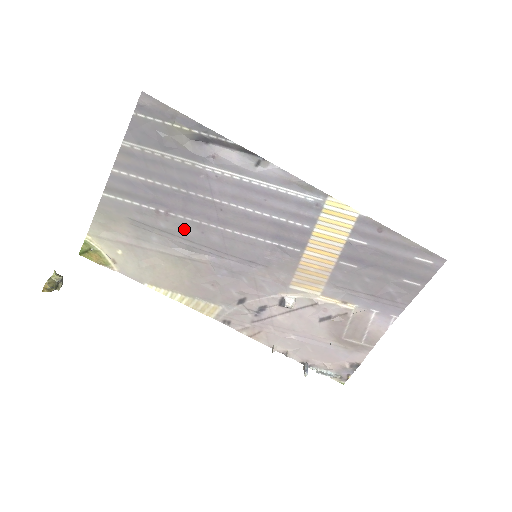
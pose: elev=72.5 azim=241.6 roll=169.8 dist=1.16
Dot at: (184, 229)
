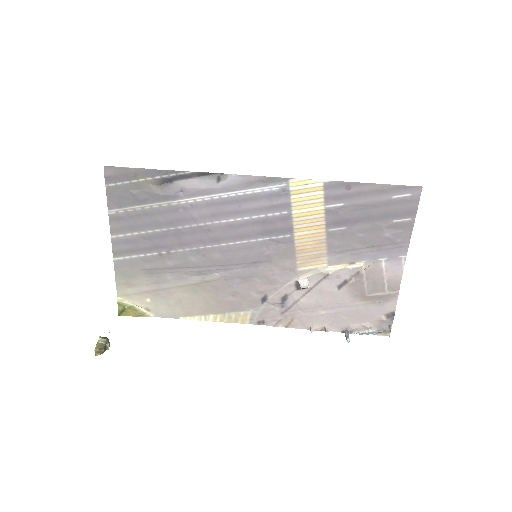
Dot at: (188, 259)
